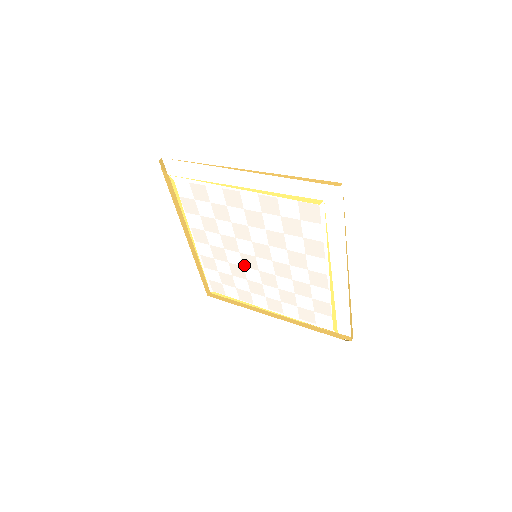
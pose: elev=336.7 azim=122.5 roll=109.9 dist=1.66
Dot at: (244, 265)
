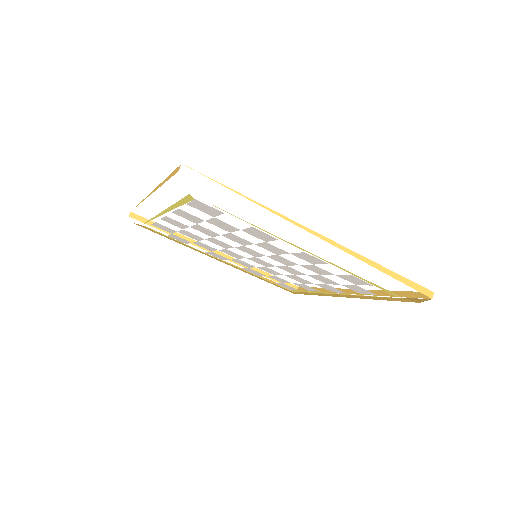
Dot at: occluded
